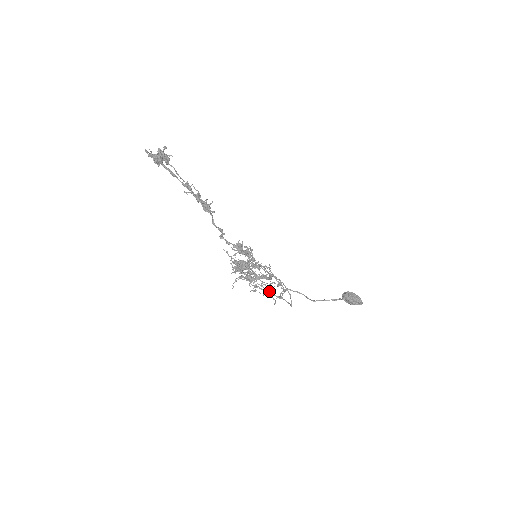
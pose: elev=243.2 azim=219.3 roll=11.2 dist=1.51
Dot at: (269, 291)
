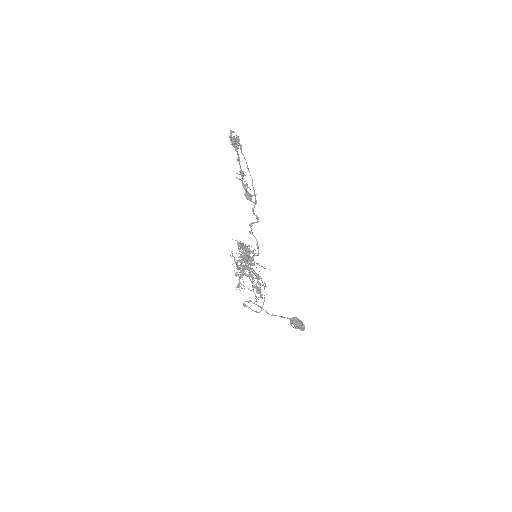
Dot at: (257, 288)
